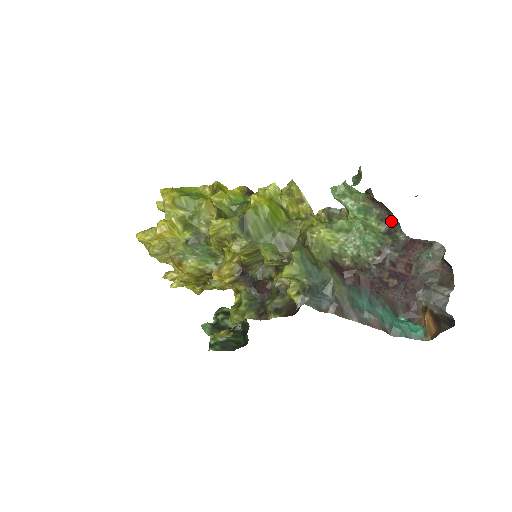
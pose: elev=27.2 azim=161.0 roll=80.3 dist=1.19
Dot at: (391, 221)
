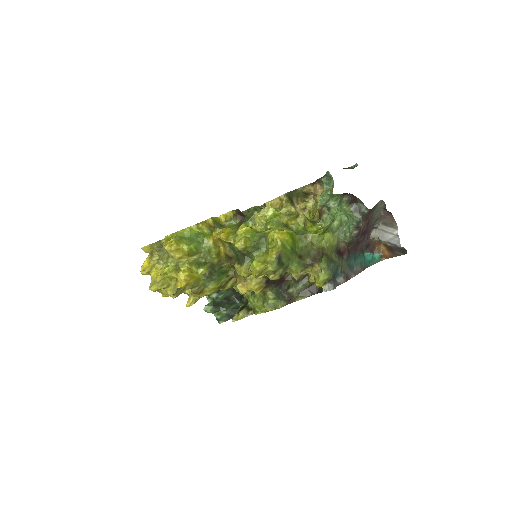
Dot at: (355, 201)
